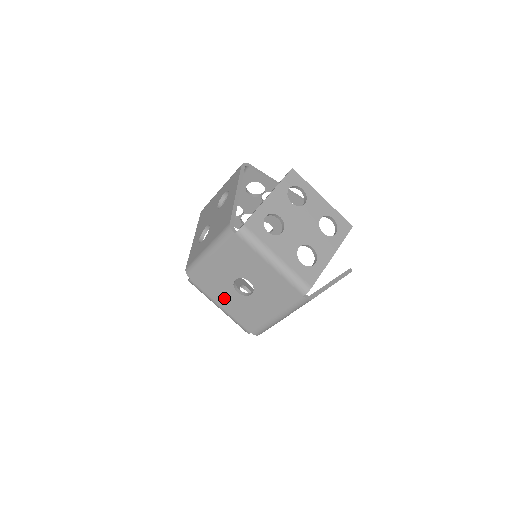
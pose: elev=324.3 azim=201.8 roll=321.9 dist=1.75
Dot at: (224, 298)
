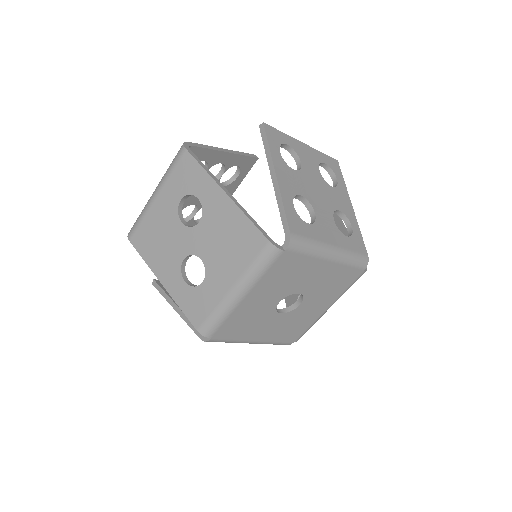
Dot at: (261, 330)
